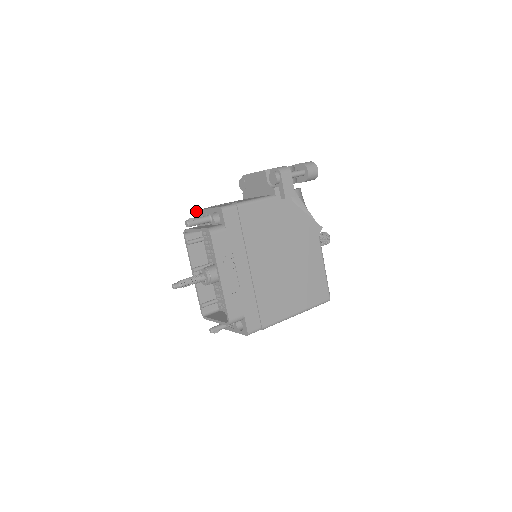
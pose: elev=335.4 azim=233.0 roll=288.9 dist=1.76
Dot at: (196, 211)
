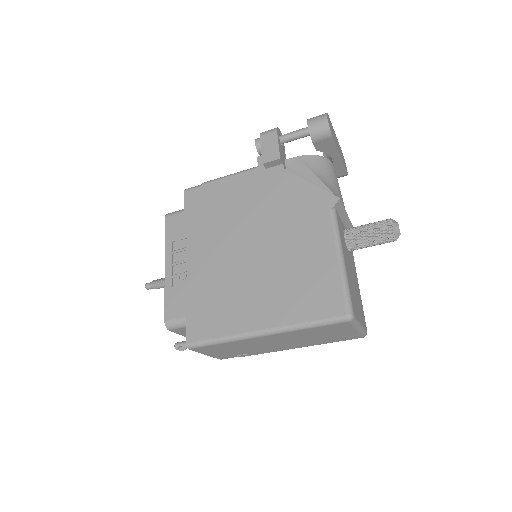
Dot at: occluded
